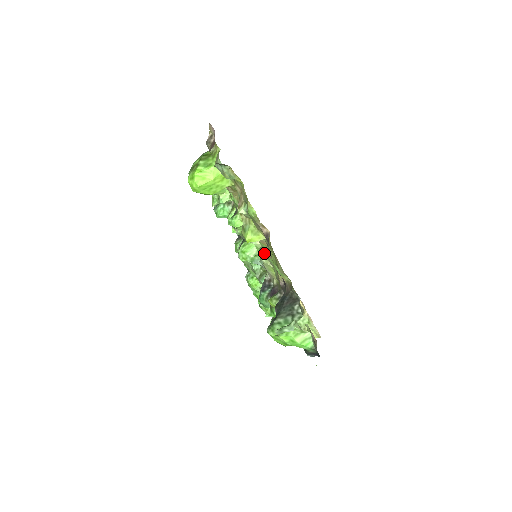
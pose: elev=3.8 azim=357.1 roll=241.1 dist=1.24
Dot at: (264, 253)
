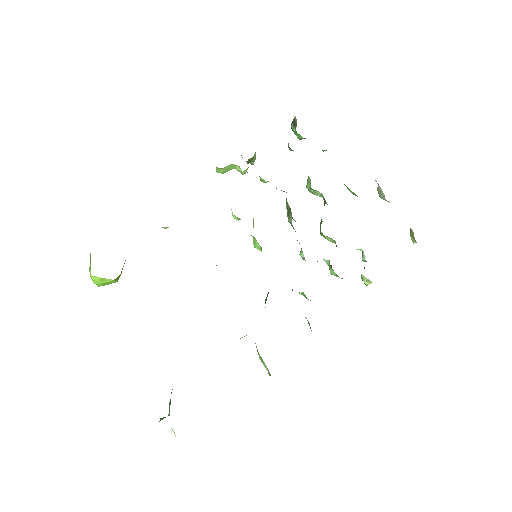
Dot at: occluded
